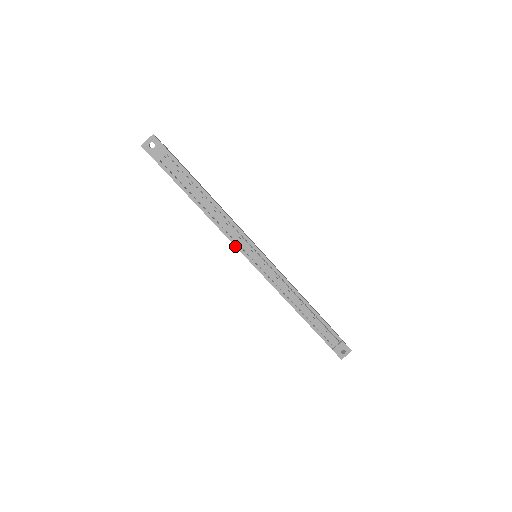
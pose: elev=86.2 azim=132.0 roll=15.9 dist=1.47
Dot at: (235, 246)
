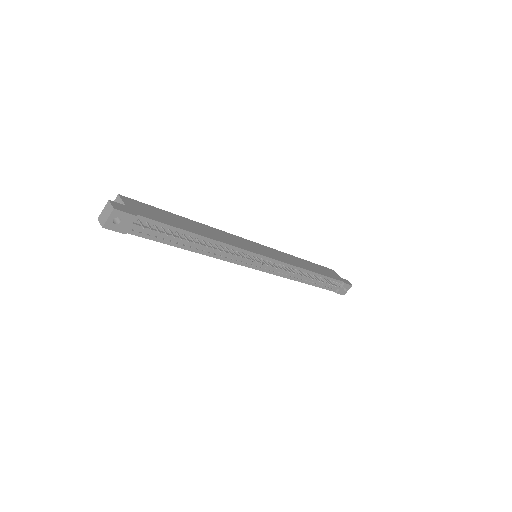
Dot at: (237, 264)
